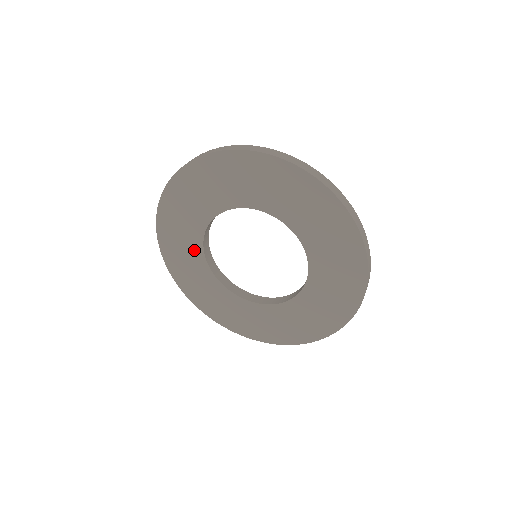
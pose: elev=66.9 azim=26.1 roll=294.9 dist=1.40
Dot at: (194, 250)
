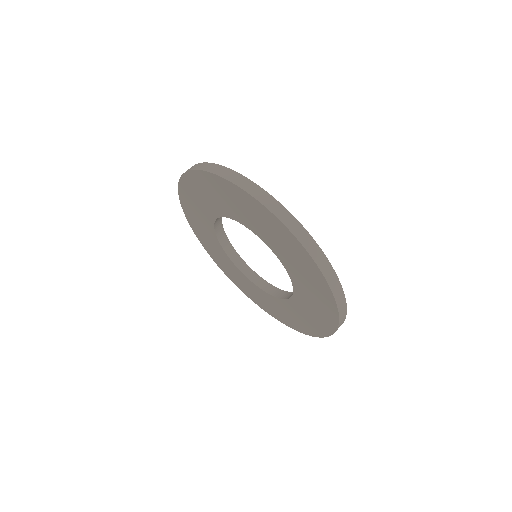
Dot at: (206, 216)
